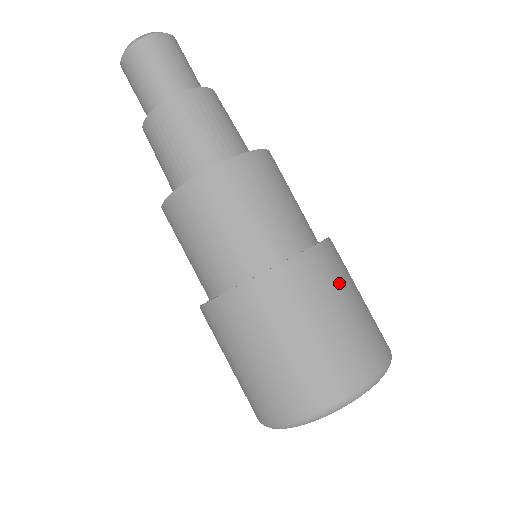
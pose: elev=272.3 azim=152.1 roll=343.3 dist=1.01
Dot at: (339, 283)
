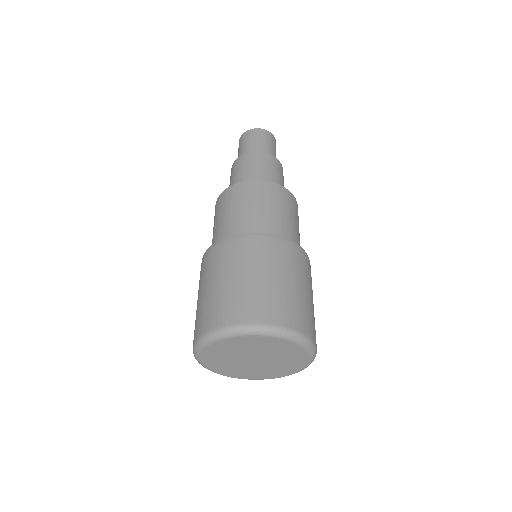
Dot at: occluded
